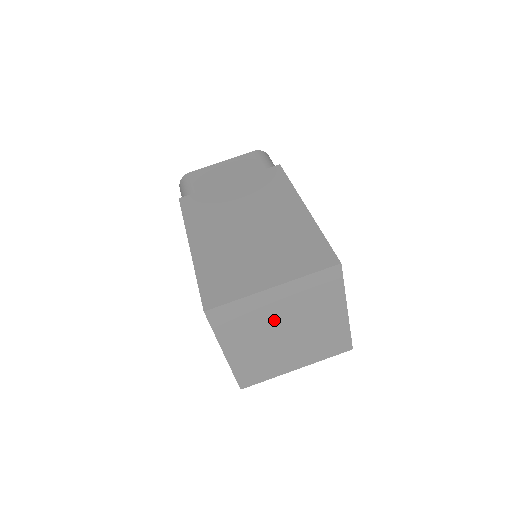
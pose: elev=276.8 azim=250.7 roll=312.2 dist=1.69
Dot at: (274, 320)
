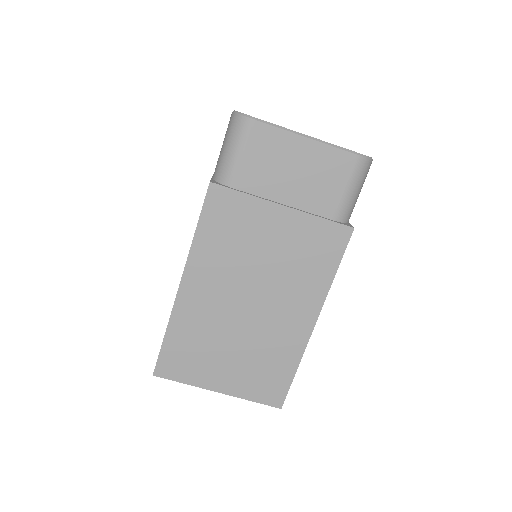
Dot at: occluded
